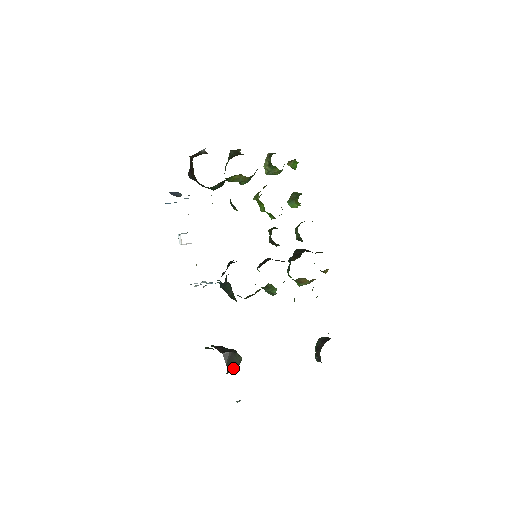
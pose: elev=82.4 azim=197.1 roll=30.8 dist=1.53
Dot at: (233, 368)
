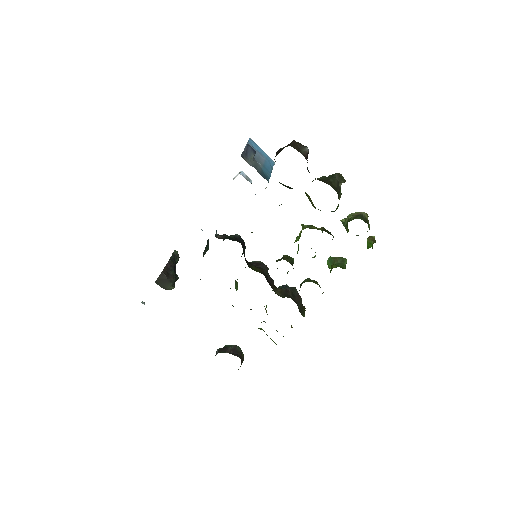
Dot at: (160, 286)
